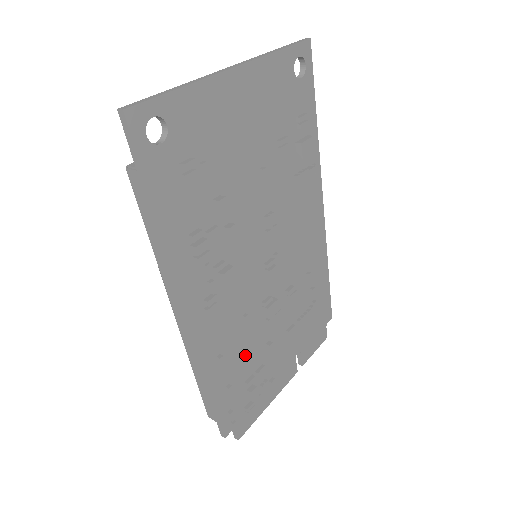
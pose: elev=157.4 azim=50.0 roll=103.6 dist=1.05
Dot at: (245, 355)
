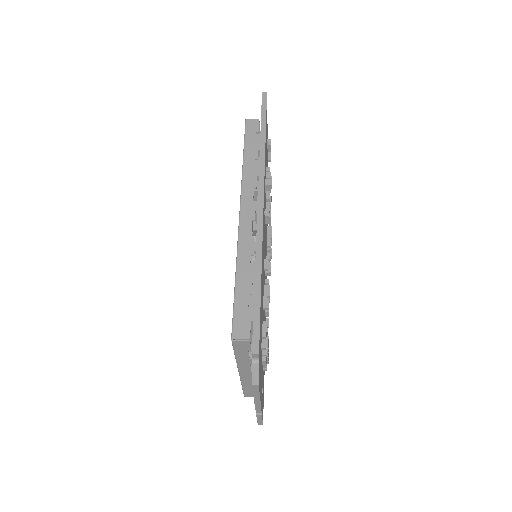
Dot at: (262, 301)
